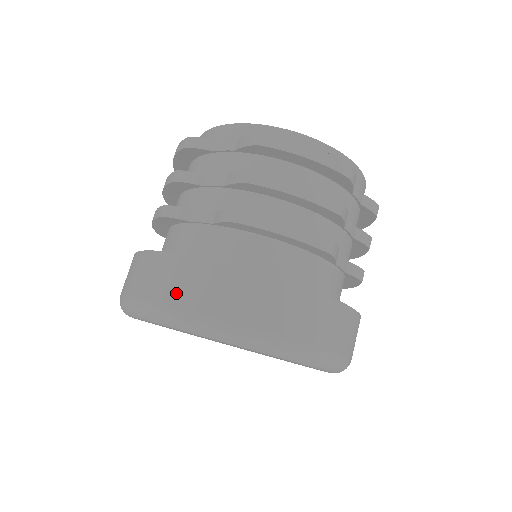
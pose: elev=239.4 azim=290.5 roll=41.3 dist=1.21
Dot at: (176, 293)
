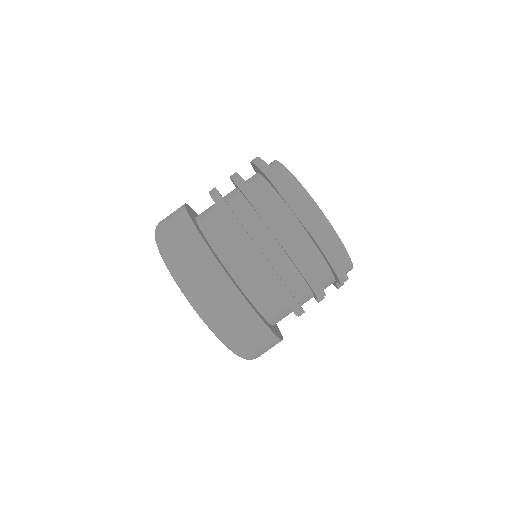
Dot at: (203, 287)
